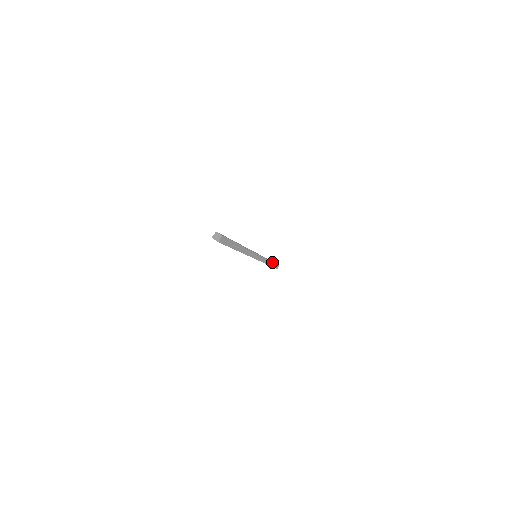
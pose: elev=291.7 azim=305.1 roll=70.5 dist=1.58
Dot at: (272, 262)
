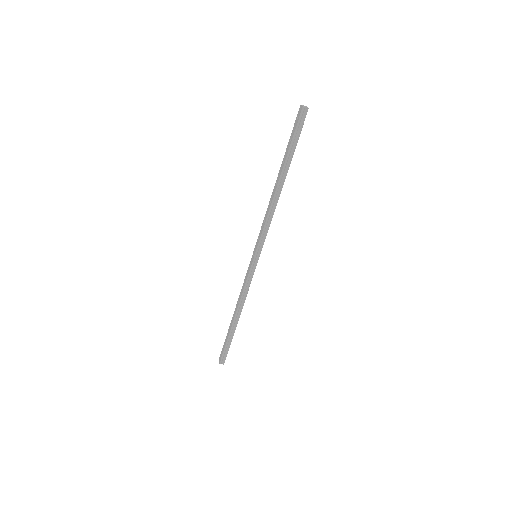
Dot at: (237, 323)
